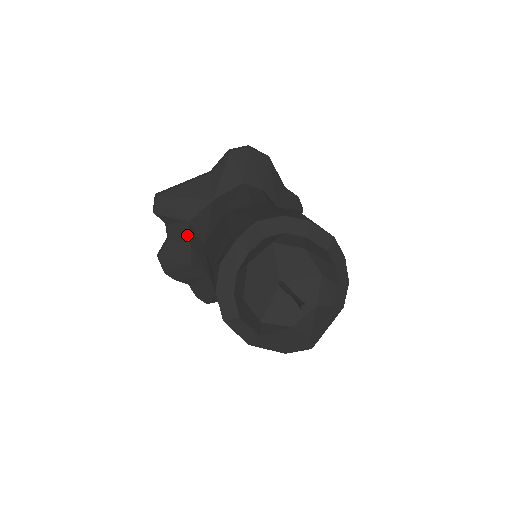
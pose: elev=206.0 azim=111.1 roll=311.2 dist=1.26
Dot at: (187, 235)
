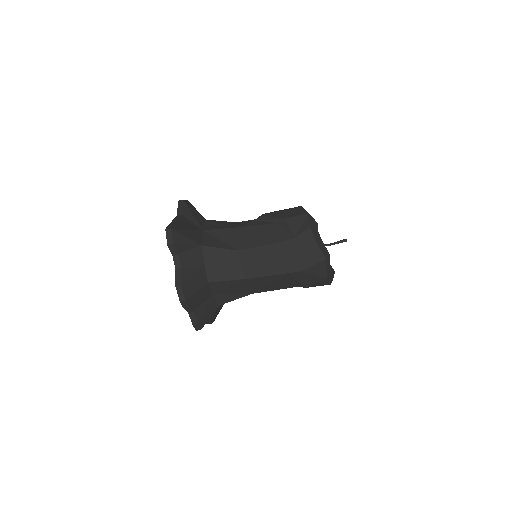
Dot at: (201, 257)
